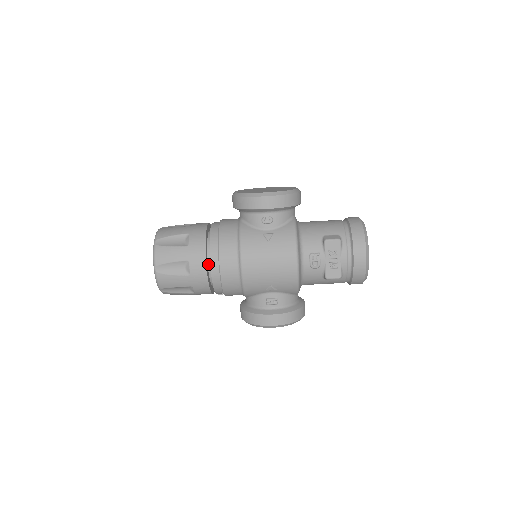
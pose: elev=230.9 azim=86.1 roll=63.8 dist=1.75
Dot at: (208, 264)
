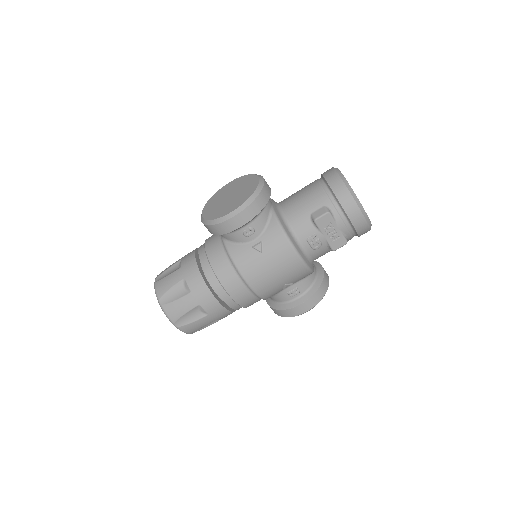
Dot at: (218, 295)
